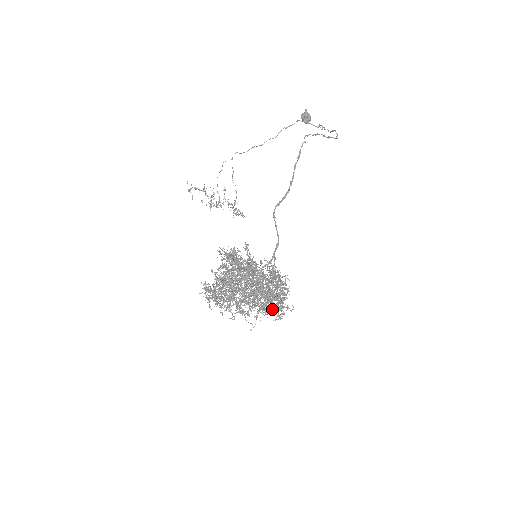
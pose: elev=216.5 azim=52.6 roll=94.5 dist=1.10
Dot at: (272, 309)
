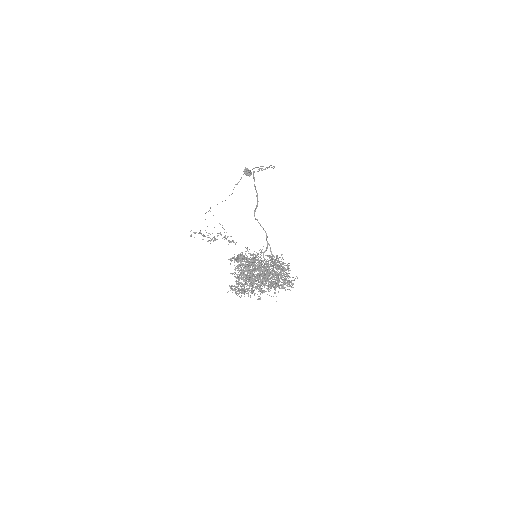
Dot at: (283, 284)
